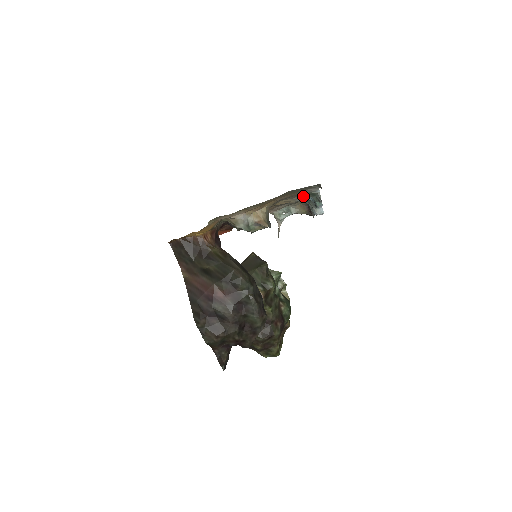
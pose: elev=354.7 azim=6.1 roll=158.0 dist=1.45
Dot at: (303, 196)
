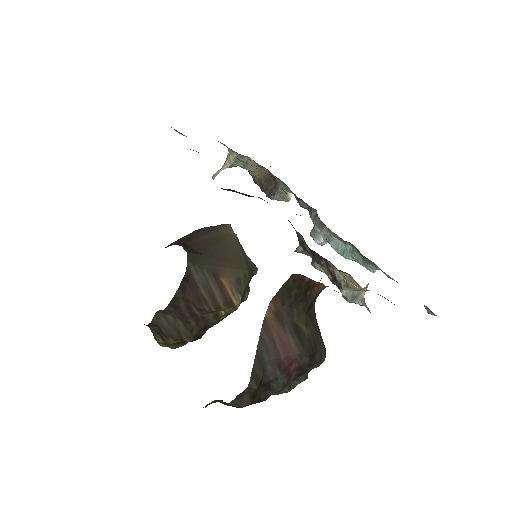
Dot at: (350, 243)
